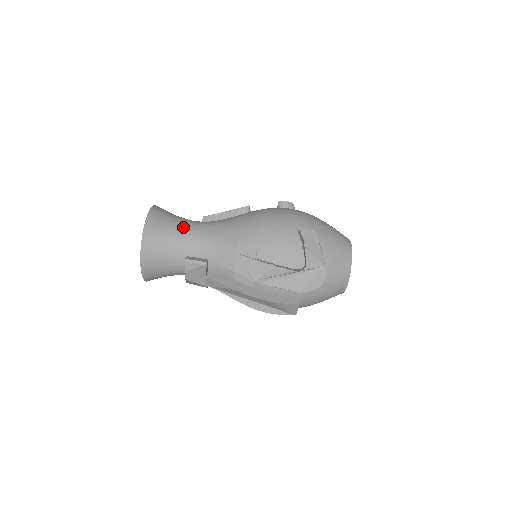
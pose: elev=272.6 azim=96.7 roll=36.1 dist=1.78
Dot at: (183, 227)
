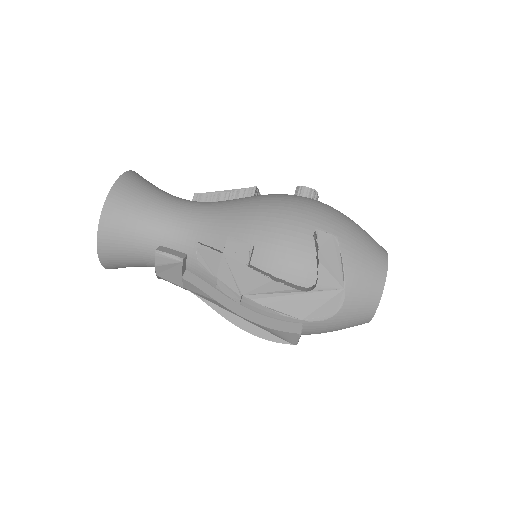
Dot at: (161, 205)
